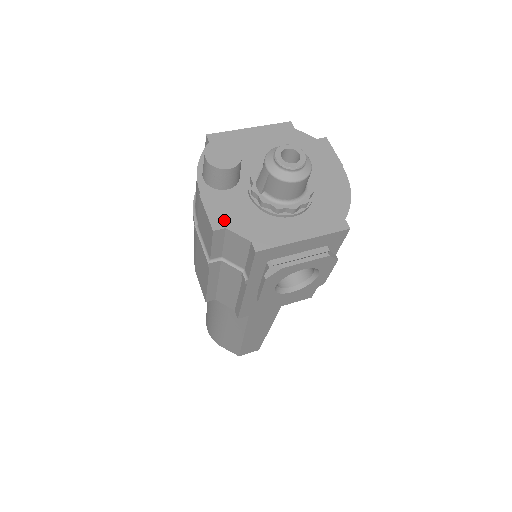
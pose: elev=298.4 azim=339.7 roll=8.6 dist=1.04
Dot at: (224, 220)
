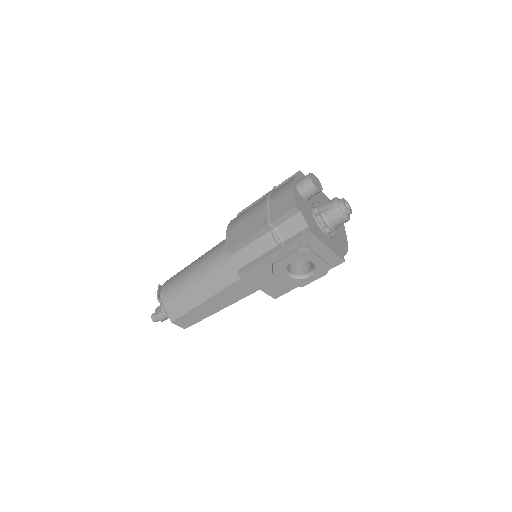
Dot at: (300, 208)
